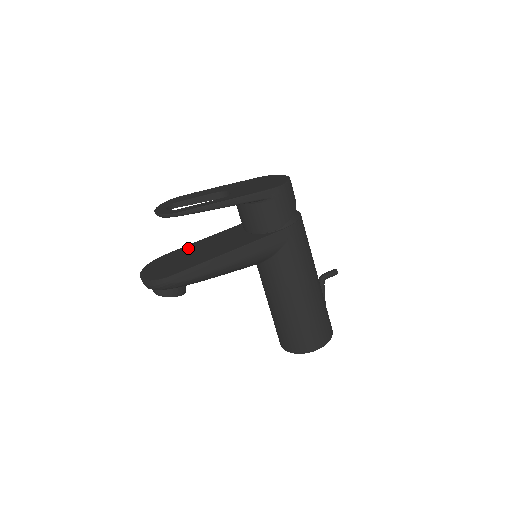
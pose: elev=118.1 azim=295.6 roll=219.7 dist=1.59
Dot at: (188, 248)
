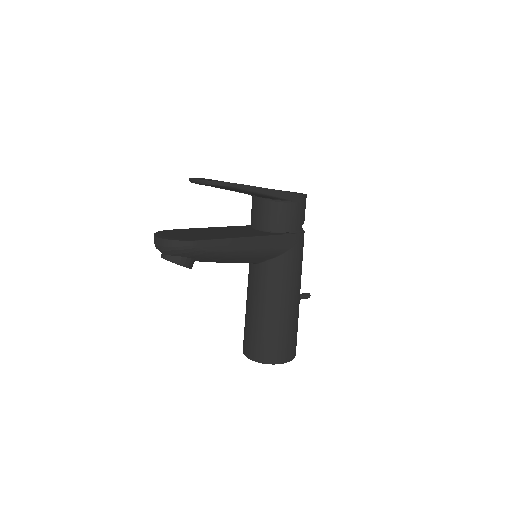
Dot at: (198, 229)
